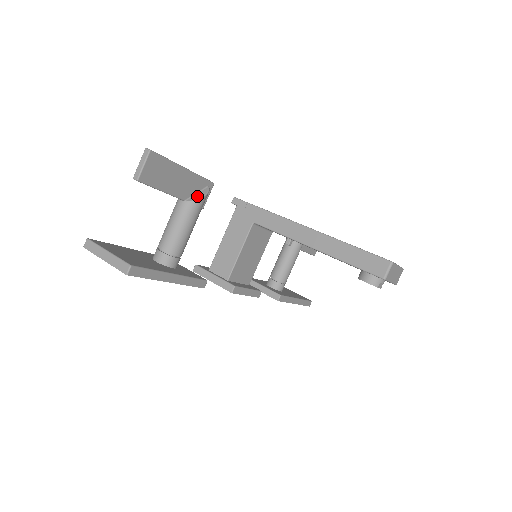
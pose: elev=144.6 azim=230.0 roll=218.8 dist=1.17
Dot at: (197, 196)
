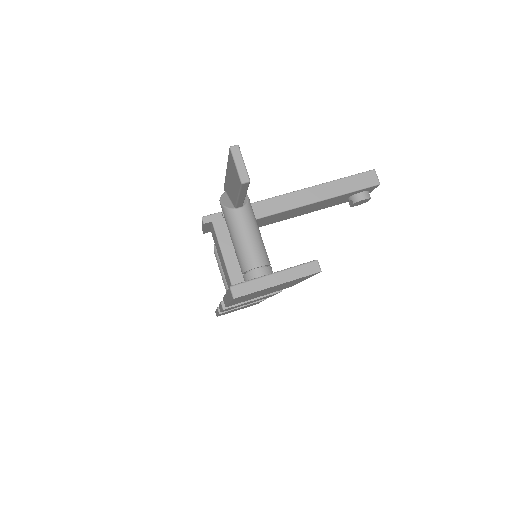
Dot at: occluded
